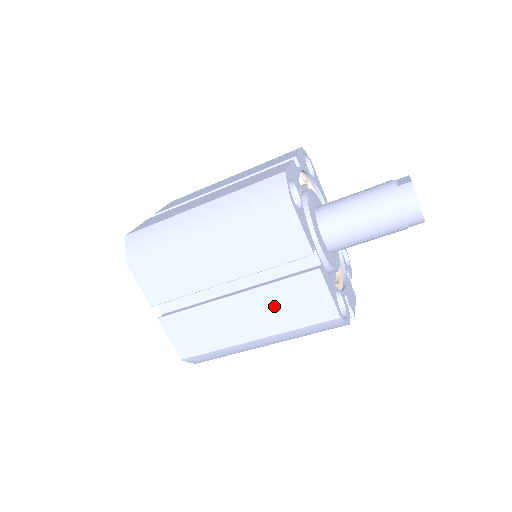
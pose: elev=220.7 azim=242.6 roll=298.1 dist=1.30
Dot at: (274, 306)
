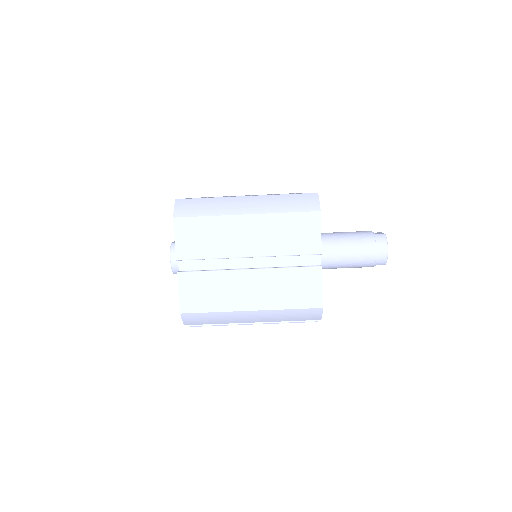
Dot at: (278, 286)
